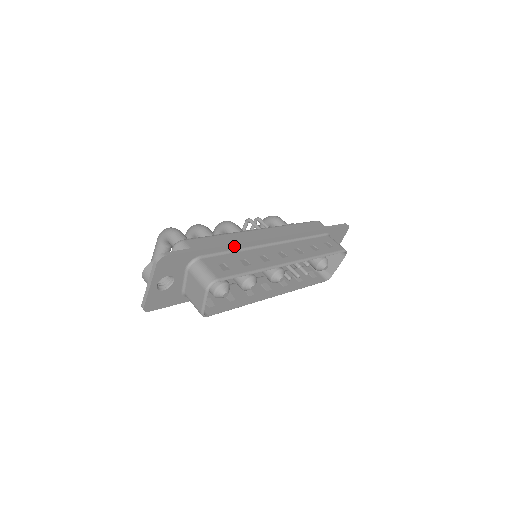
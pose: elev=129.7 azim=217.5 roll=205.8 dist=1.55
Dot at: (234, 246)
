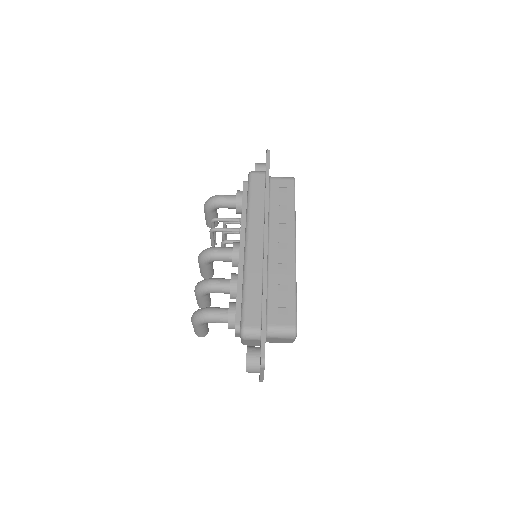
Dot at: (266, 287)
